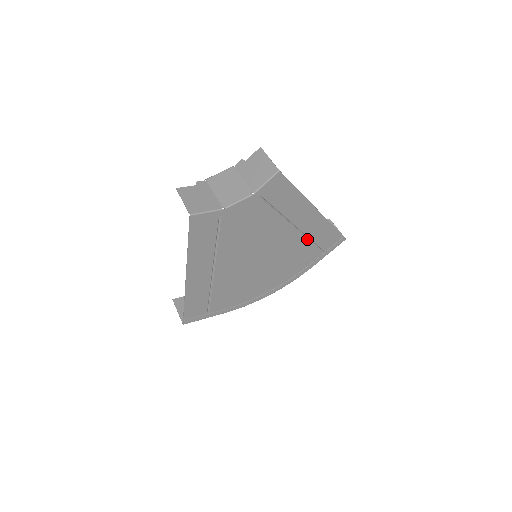
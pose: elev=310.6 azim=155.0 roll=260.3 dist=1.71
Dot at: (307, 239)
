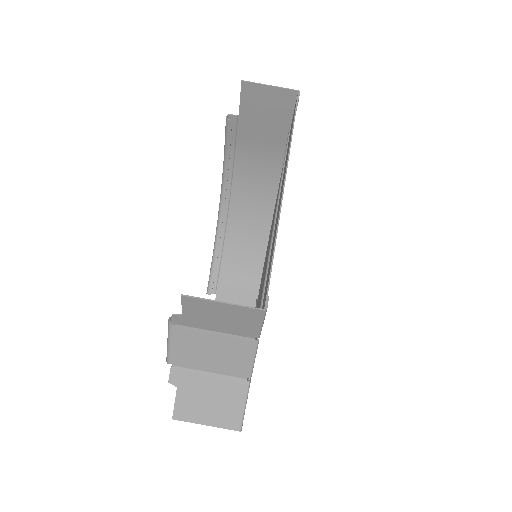
Dot at: (282, 179)
